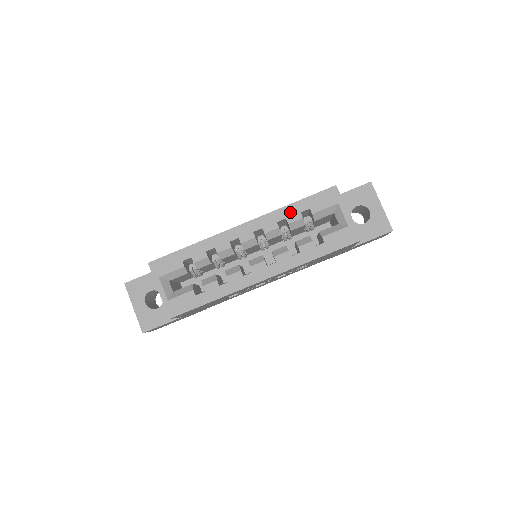
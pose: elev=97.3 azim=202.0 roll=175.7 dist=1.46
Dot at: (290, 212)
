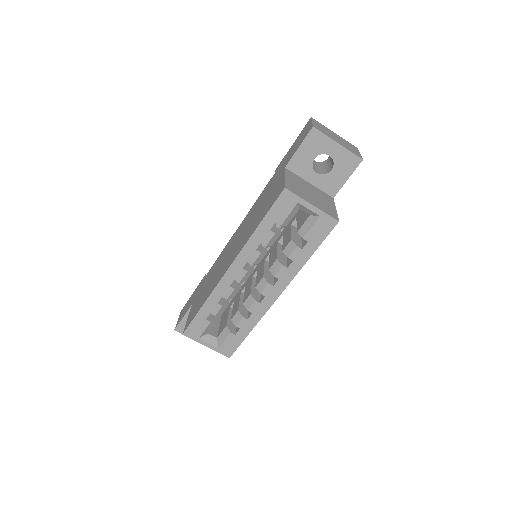
Dot at: (261, 236)
